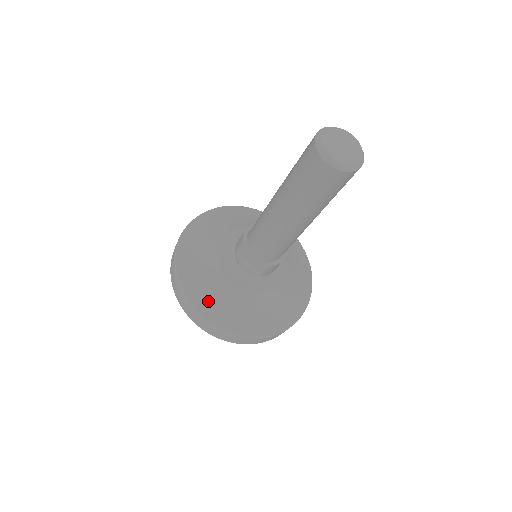
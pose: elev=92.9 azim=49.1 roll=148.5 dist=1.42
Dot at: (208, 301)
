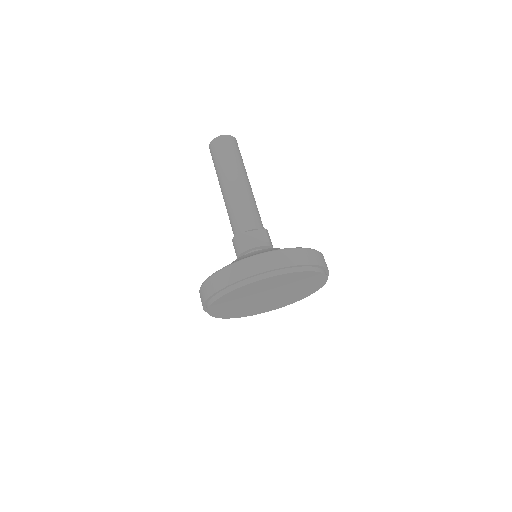
Dot at: occluded
